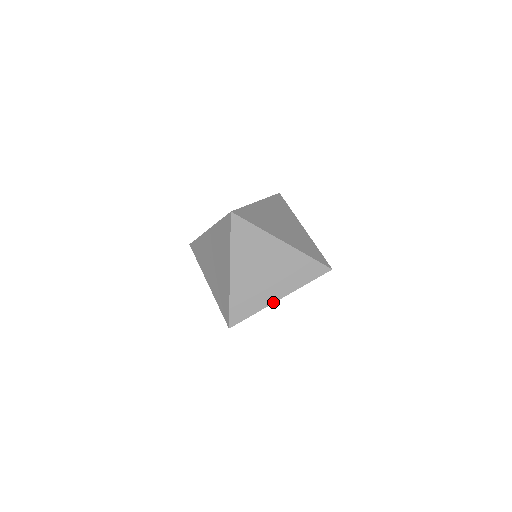
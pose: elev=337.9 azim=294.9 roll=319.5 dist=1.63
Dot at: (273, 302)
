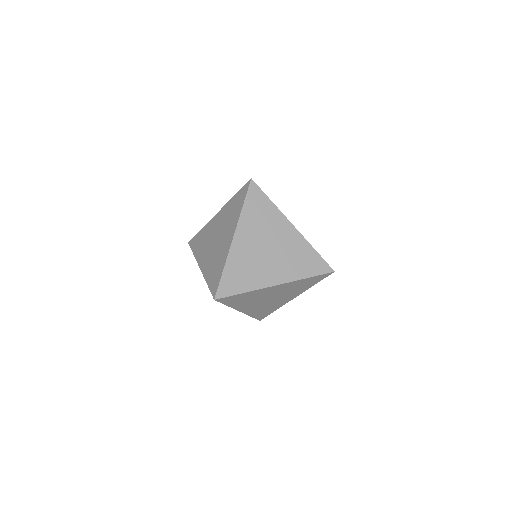
Dot at: (268, 286)
